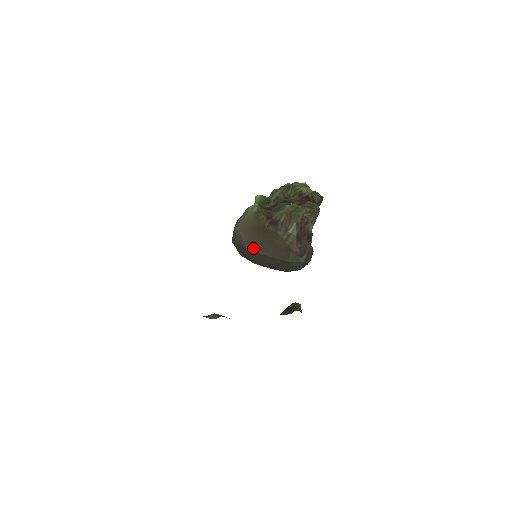
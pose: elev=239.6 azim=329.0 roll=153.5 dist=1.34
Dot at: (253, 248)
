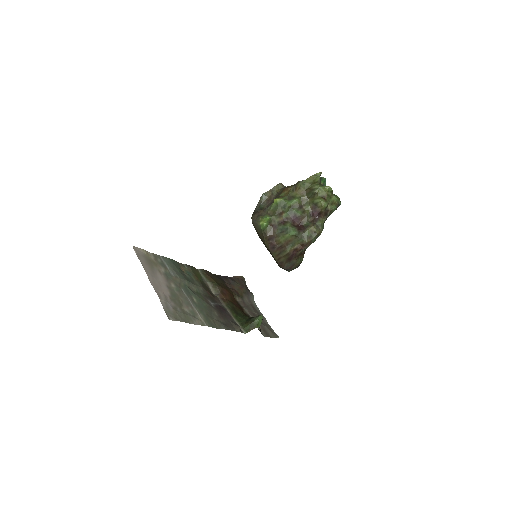
Dot at: occluded
